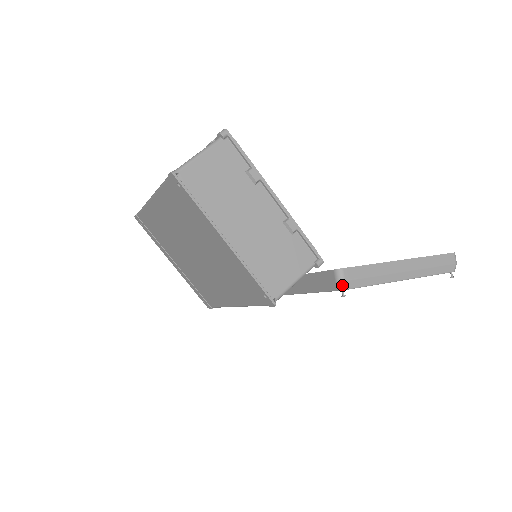
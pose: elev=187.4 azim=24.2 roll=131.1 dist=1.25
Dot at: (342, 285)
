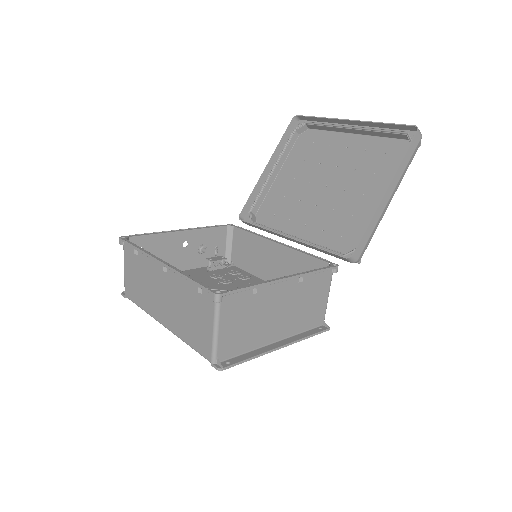
Dot at: occluded
